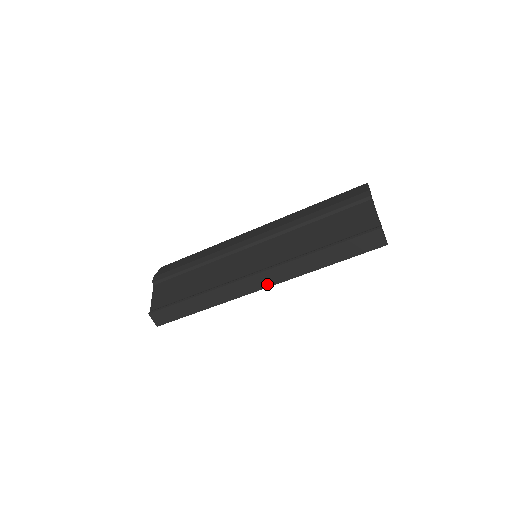
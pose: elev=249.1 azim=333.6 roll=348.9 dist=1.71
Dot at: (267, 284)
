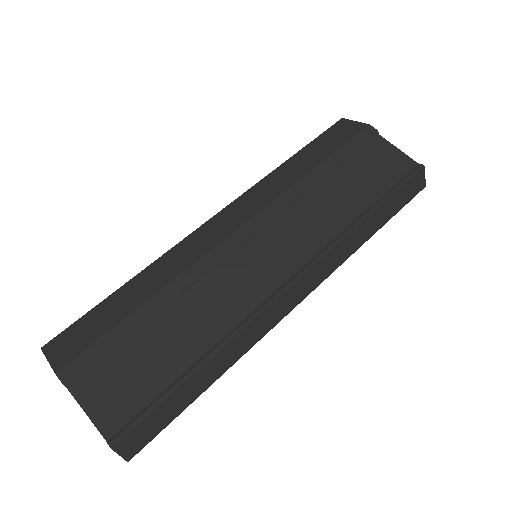
Dot at: (308, 290)
